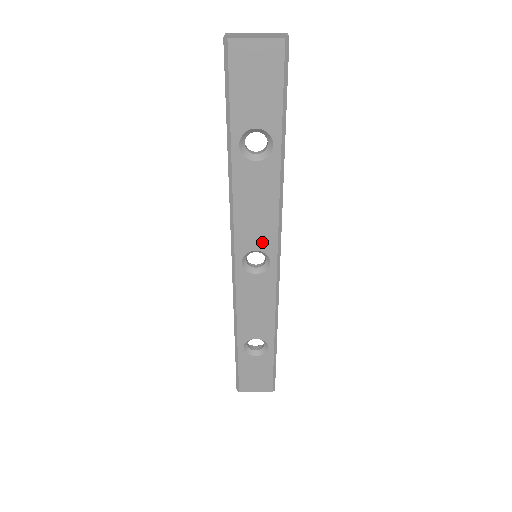
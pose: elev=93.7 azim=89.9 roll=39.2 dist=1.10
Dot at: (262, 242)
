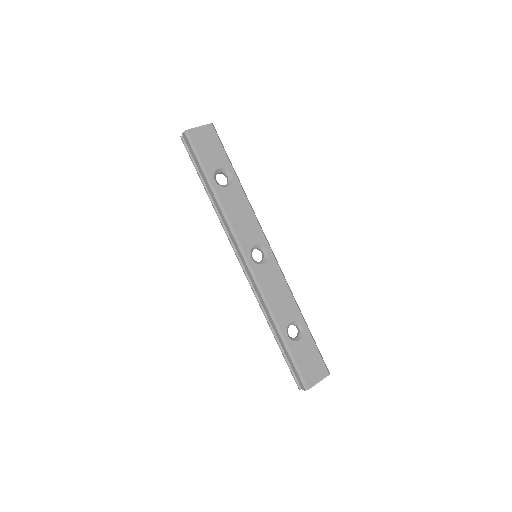
Dot at: (255, 238)
